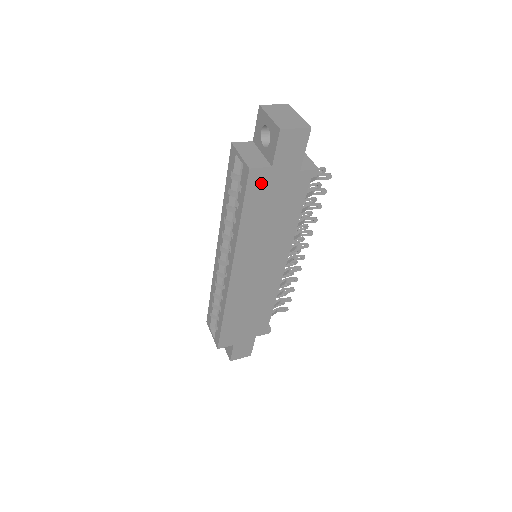
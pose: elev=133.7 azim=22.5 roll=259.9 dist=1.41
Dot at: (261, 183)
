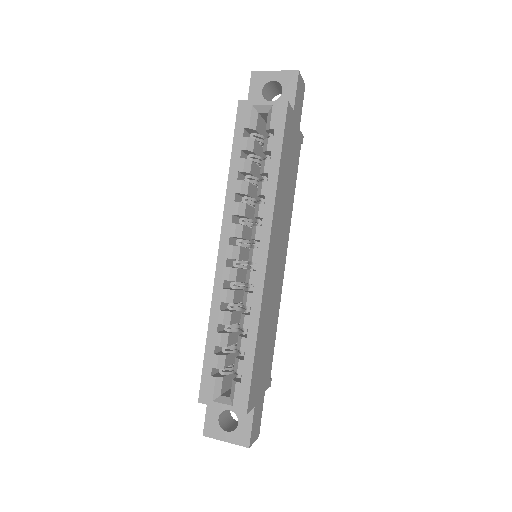
Dot at: (289, 126)
